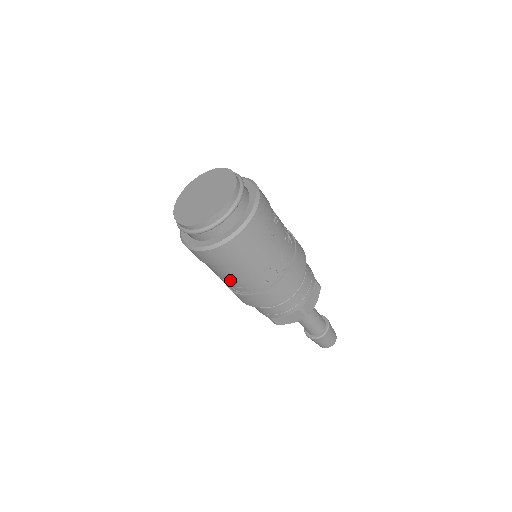
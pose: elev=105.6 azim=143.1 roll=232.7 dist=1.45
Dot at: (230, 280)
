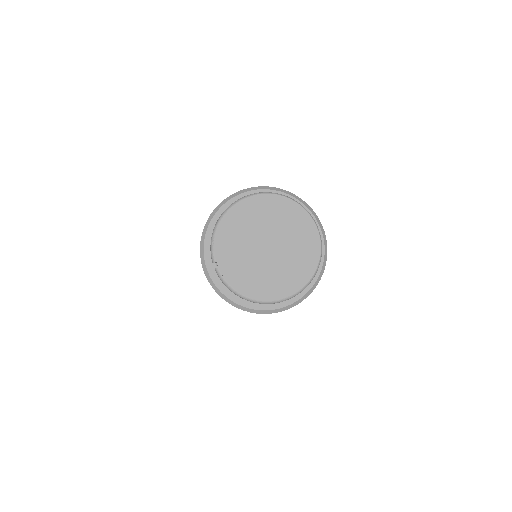
Dot at: occluded
